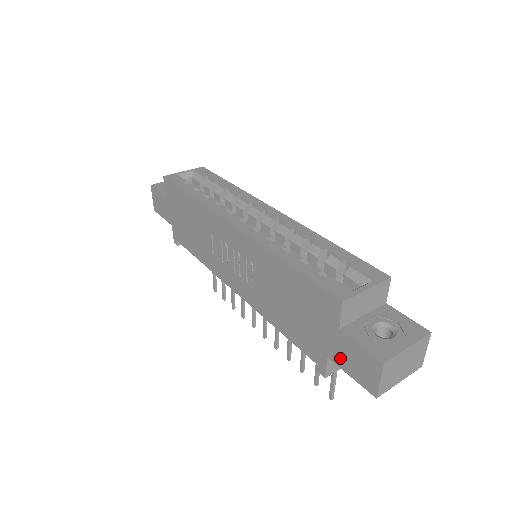
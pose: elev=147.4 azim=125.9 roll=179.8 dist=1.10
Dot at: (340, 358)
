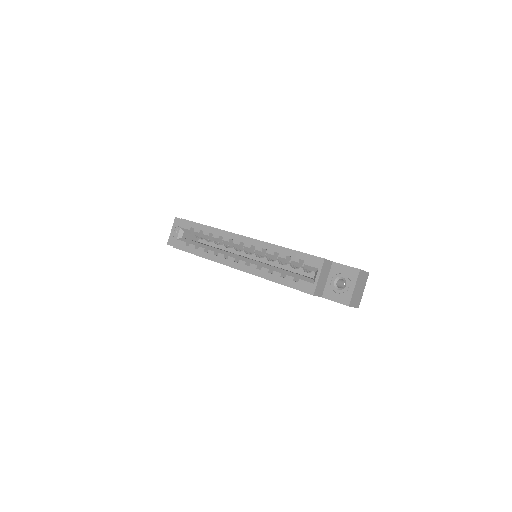
Dot at: occluded
